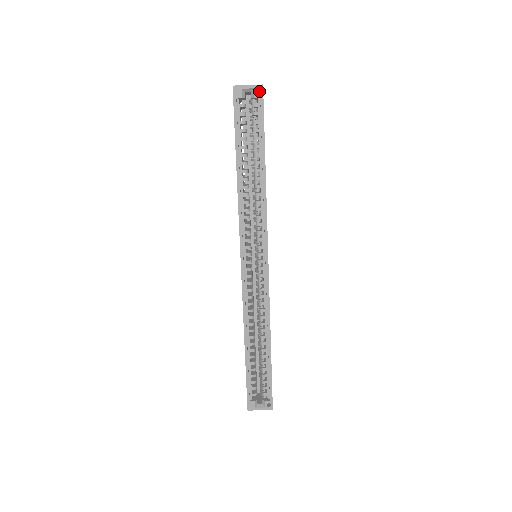
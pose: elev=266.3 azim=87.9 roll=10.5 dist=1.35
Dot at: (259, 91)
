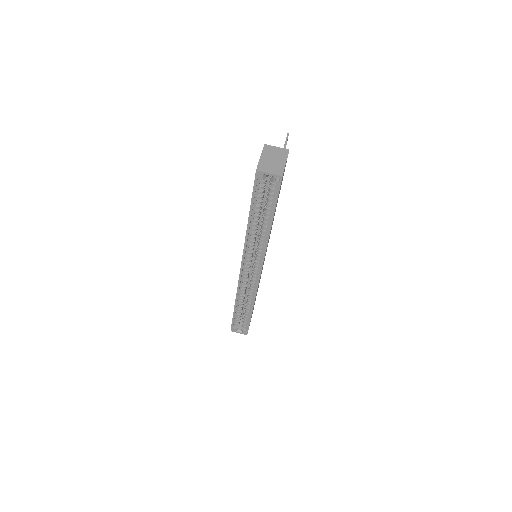
Dot at: occluded
